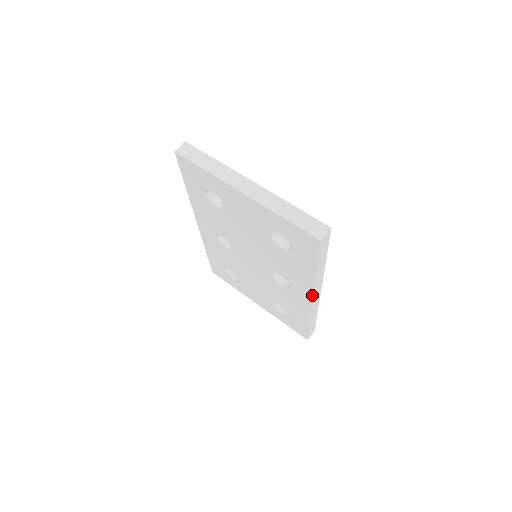
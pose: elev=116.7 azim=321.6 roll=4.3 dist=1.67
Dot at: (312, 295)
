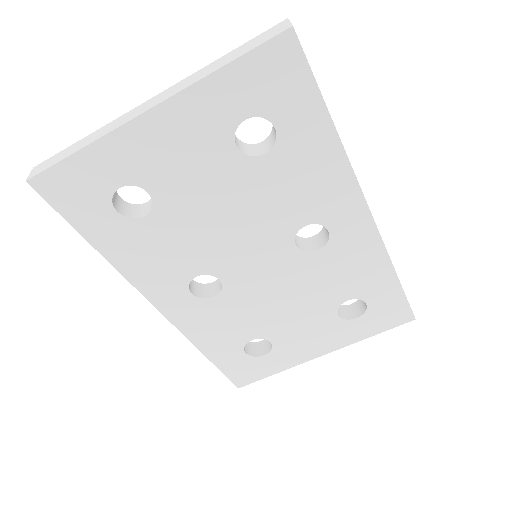
Dot at: (361, 196)
